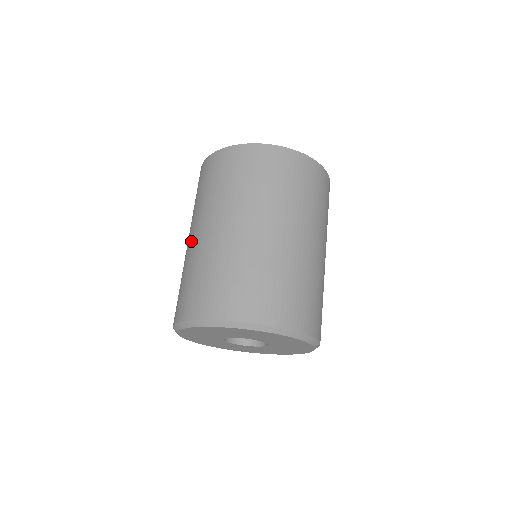
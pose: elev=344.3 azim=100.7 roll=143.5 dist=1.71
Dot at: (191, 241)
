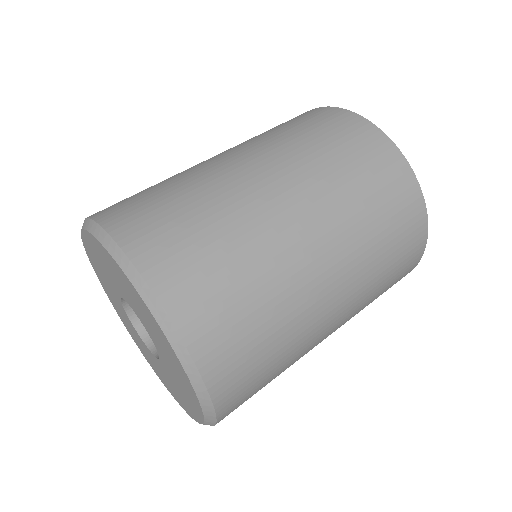
Dot at: occluded
